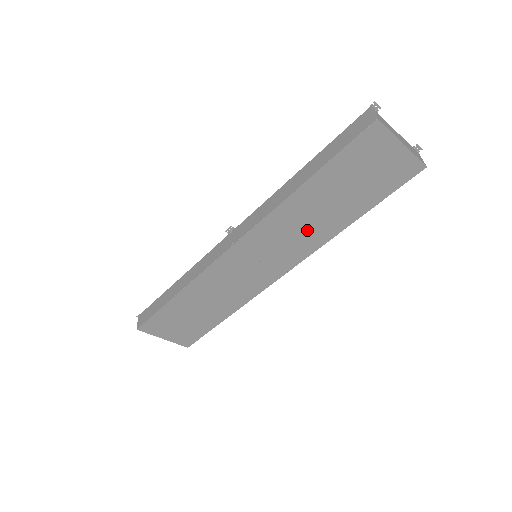
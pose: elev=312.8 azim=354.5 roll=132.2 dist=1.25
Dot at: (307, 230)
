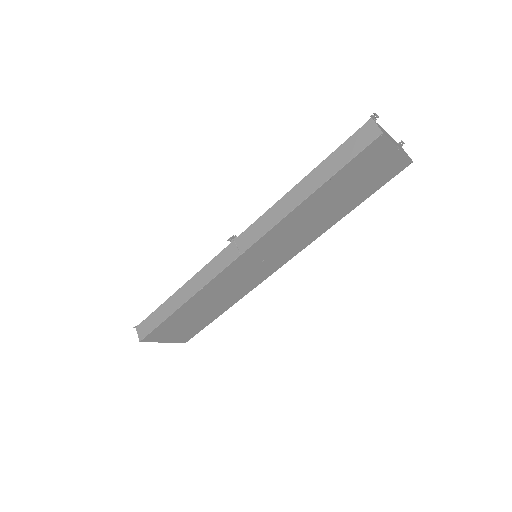
Dot at: (307, 229)
